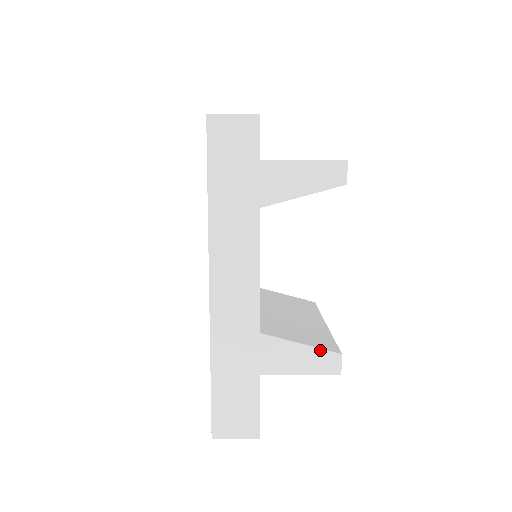
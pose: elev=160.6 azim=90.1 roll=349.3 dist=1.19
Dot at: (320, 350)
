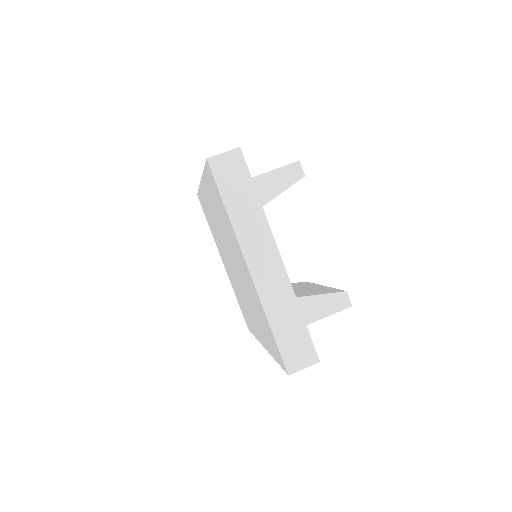
Dot at: (332, 294)
